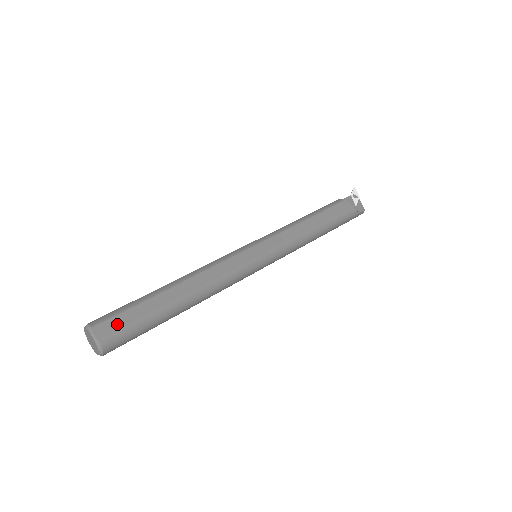
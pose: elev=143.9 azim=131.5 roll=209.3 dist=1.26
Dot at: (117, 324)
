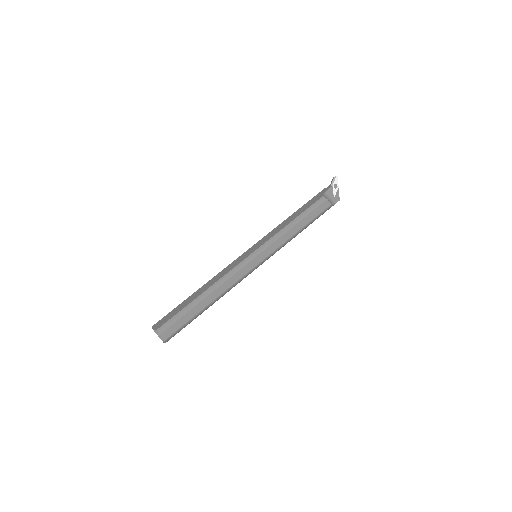
Dot at: (174, 329)
